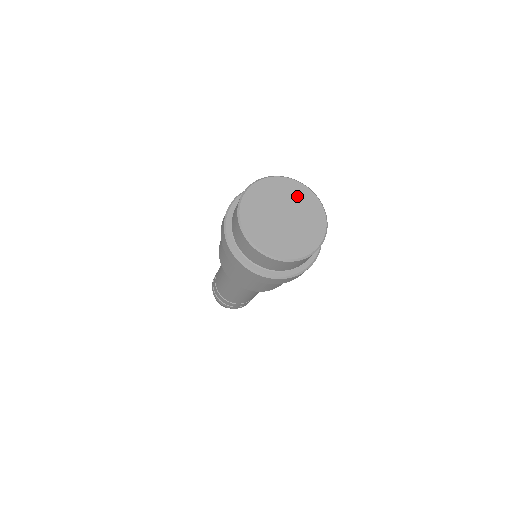
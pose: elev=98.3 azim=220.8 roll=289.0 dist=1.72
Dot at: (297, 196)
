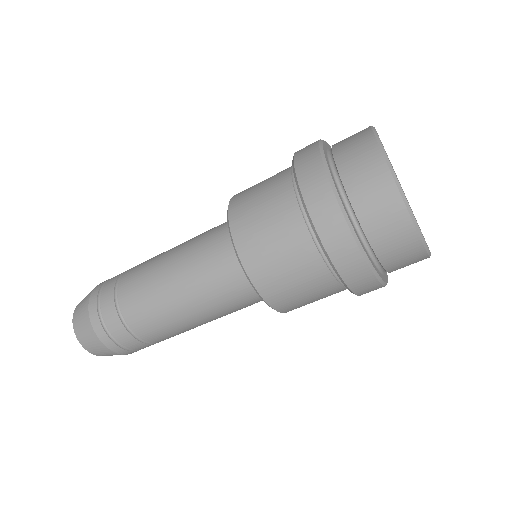
Dot at: occluded
